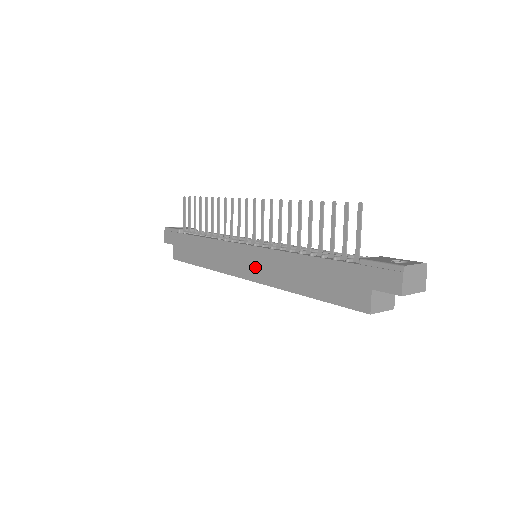
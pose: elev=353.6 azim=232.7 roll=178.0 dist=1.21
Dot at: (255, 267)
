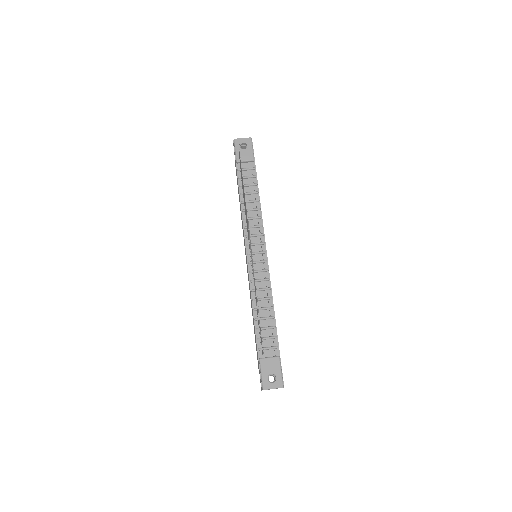
Dot at: (247, 270)
